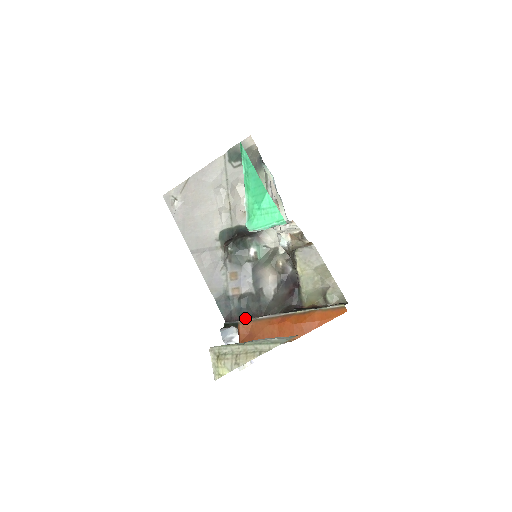
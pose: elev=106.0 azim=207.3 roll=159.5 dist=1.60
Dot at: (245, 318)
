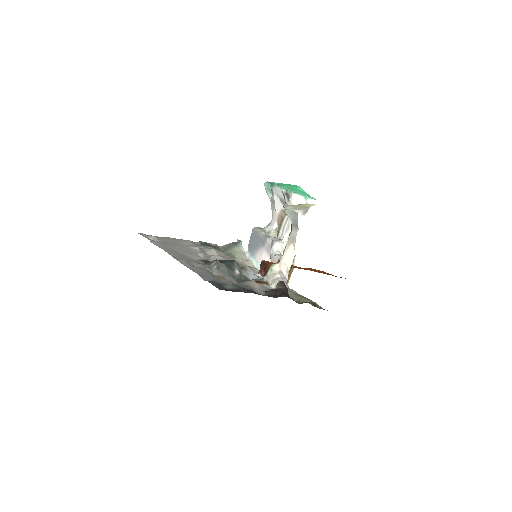
Dot at: (244, 292)
